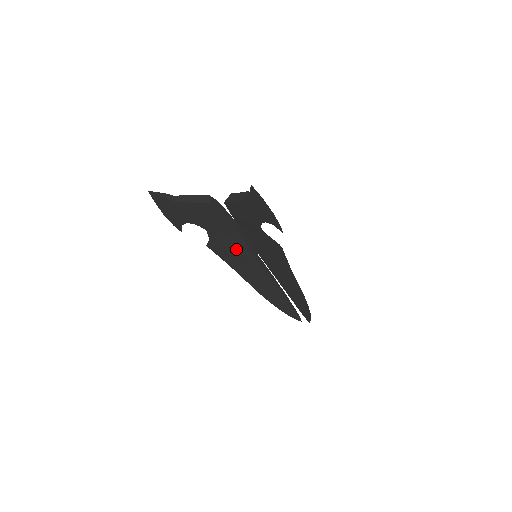
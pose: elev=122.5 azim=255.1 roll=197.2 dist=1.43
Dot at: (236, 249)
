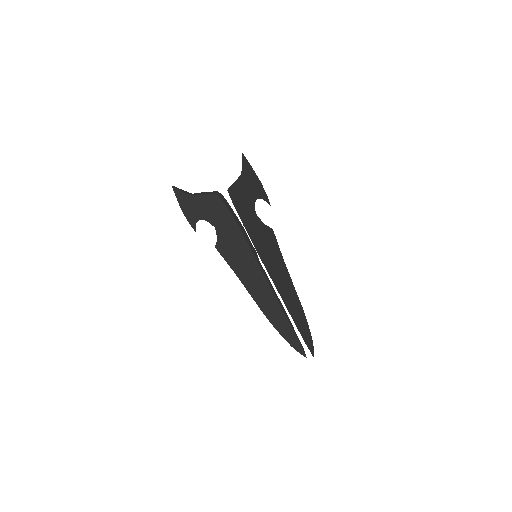
Dot at: (239, 250)
